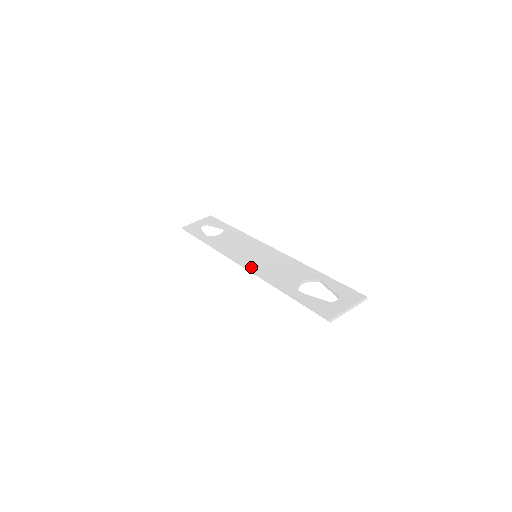
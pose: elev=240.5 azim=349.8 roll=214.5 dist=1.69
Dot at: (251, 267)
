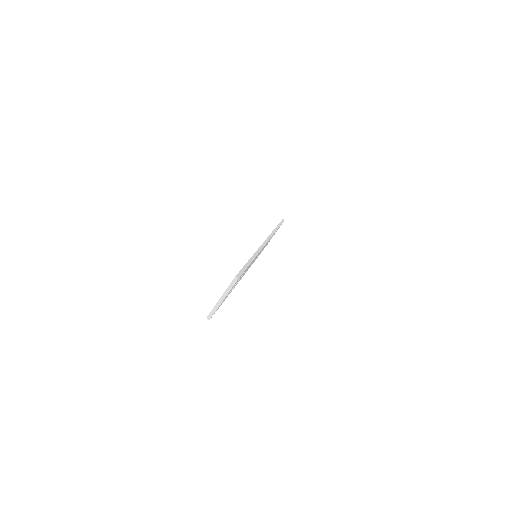
Dot at: occluded
